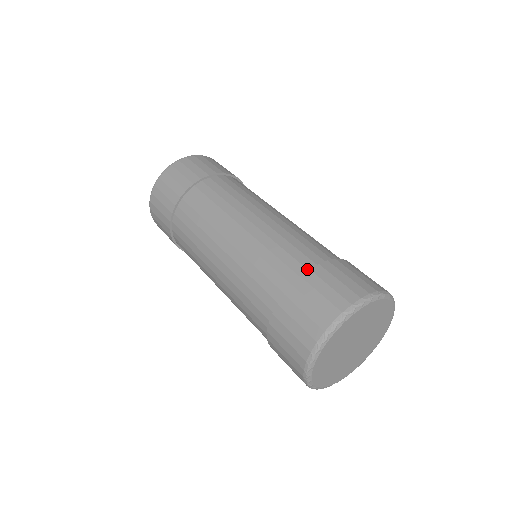
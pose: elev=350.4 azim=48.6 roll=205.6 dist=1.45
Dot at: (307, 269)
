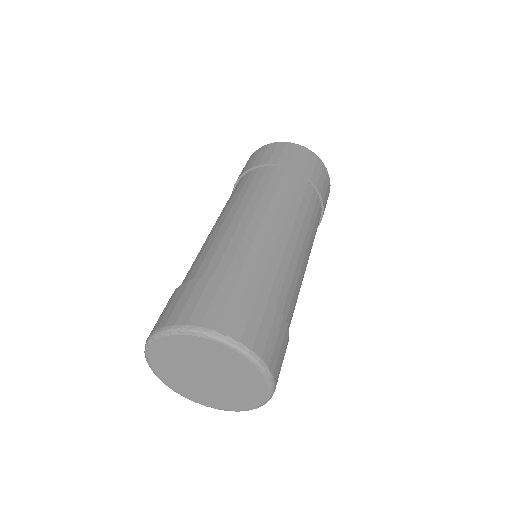
Dot at: (193, 279)
